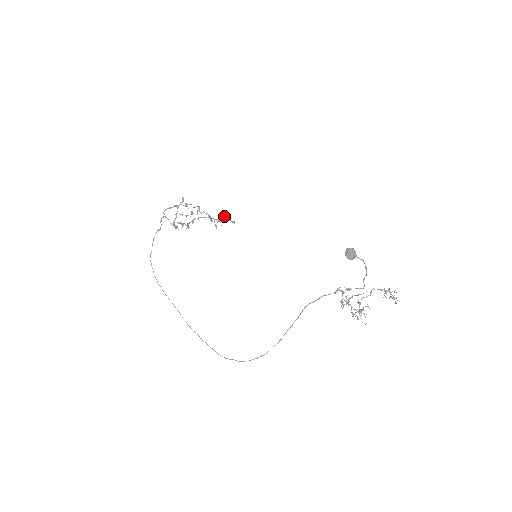
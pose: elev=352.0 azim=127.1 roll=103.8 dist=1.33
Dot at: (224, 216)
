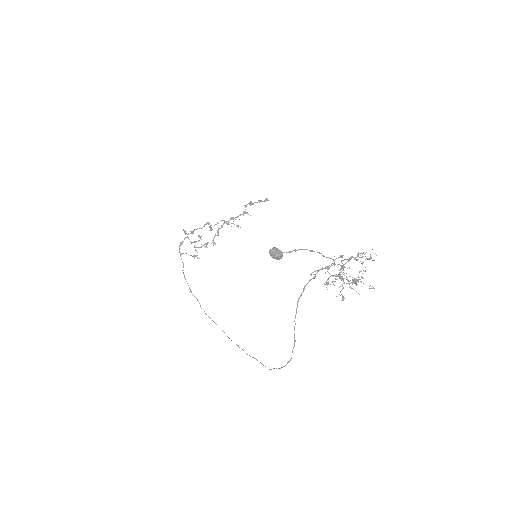
Dot at: occluded
